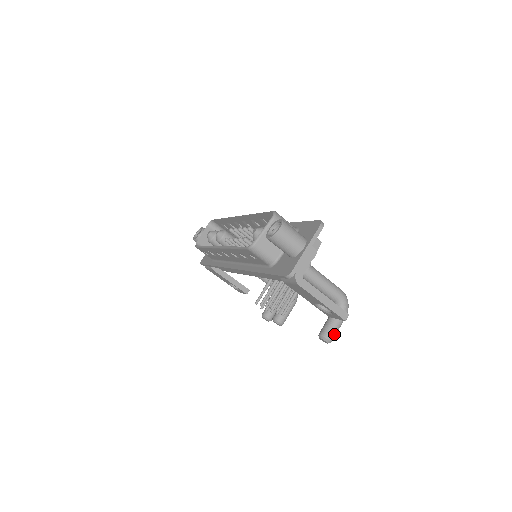
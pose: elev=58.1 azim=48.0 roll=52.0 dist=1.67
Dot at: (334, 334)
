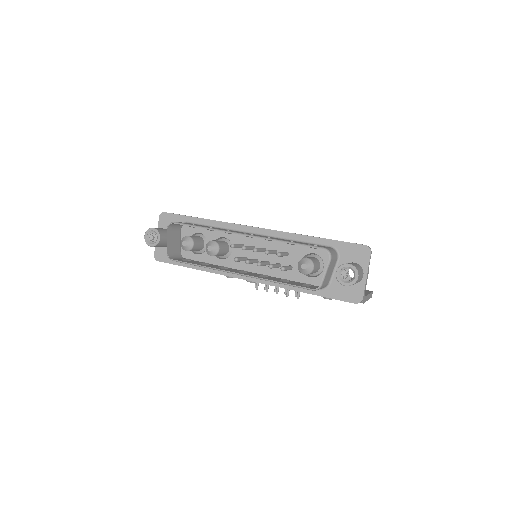
Dot at: occluded
